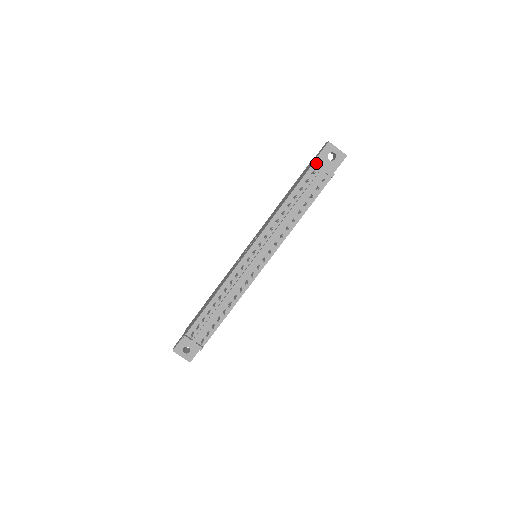
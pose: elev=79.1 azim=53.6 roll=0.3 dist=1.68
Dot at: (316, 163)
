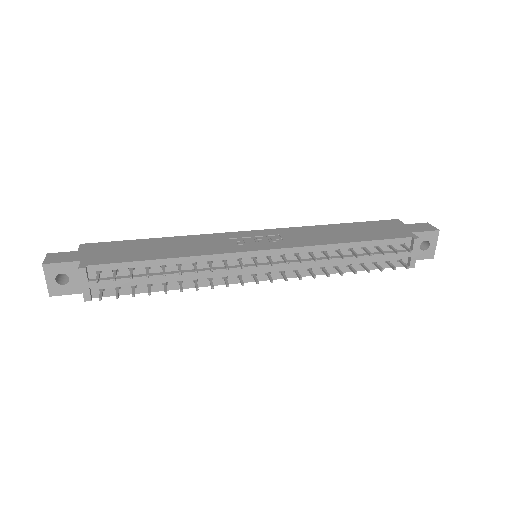
Dot at: (416, 241)
